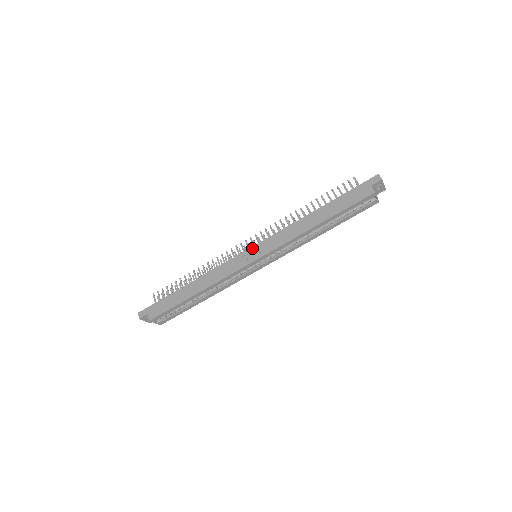
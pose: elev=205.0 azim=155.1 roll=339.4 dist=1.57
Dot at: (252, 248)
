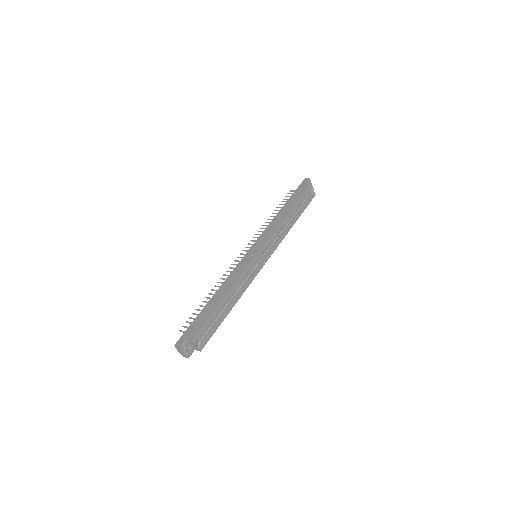
Dot at: (251, 248)
